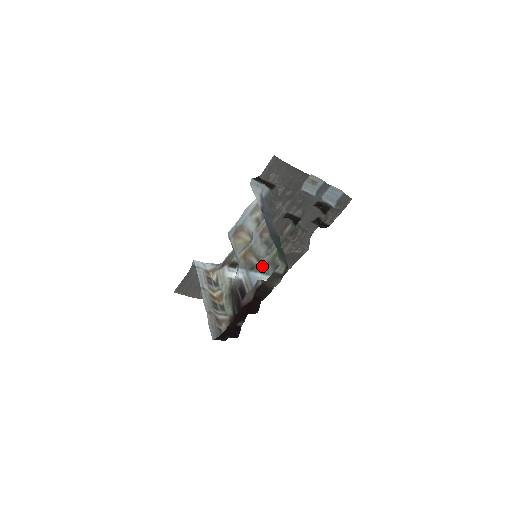
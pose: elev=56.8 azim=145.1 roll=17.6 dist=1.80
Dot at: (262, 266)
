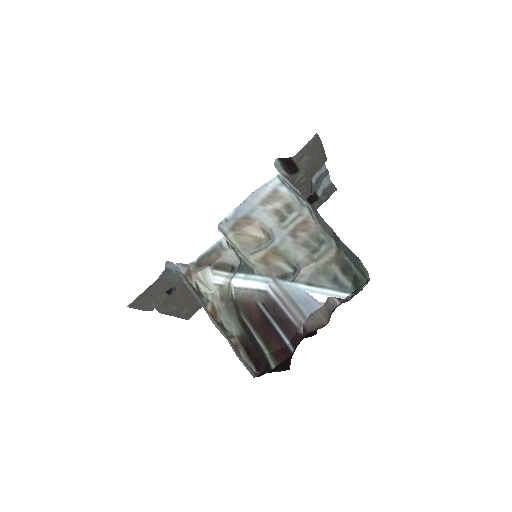
Dot at: (306, 275)
